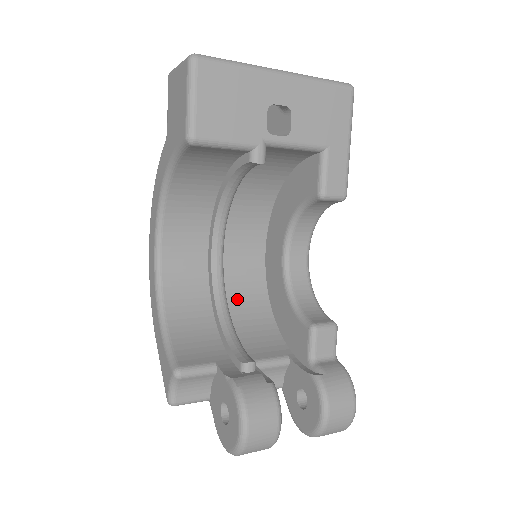
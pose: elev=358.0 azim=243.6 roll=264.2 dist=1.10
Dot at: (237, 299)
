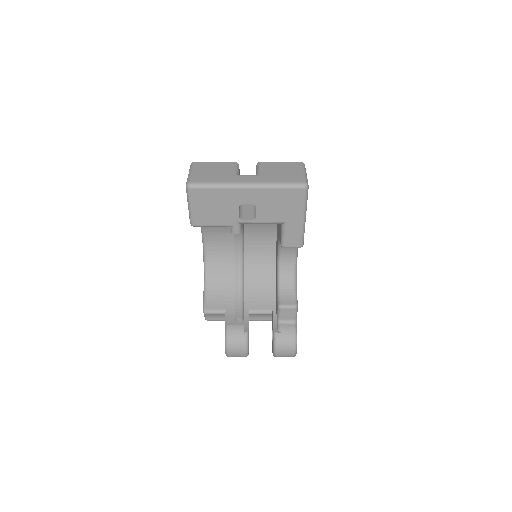
Dot at: (254, 266)
